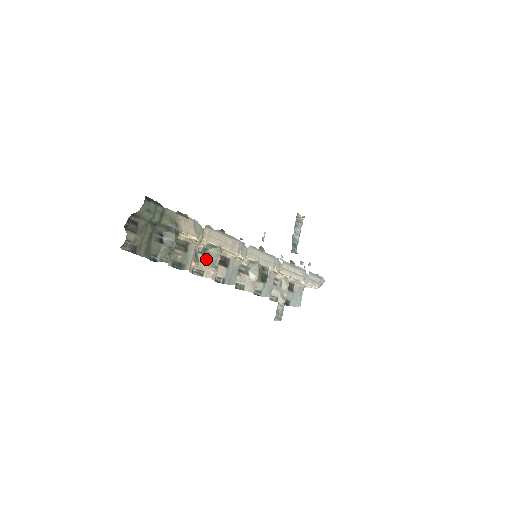
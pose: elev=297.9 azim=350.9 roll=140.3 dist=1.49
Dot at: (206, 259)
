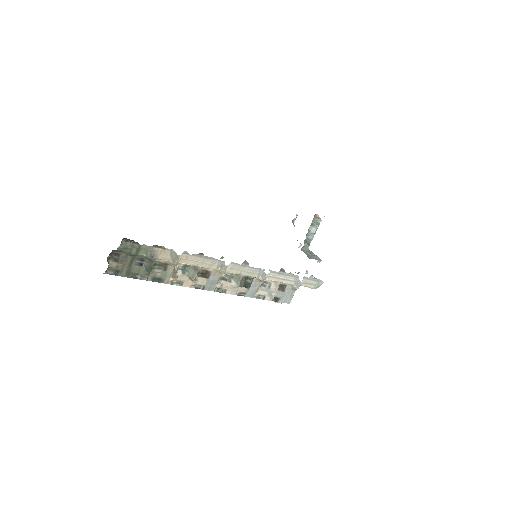
Dot at: (185, 274)
